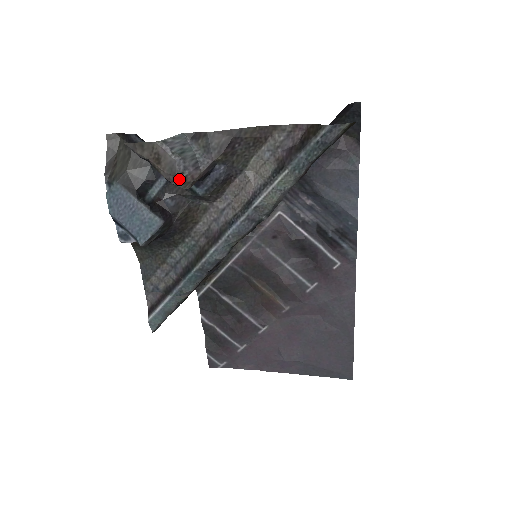
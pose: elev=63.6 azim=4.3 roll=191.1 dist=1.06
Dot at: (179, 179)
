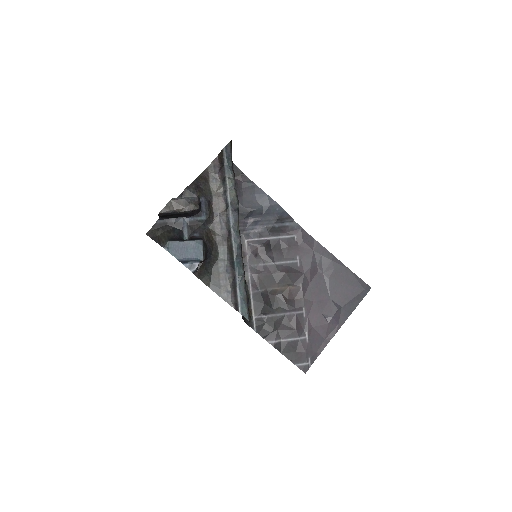
Dot at: (192, 205)
